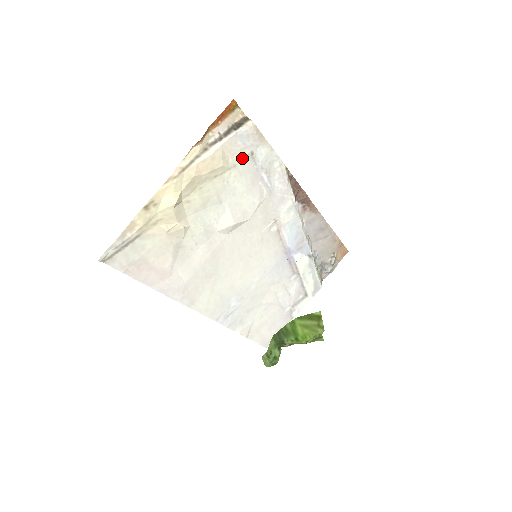
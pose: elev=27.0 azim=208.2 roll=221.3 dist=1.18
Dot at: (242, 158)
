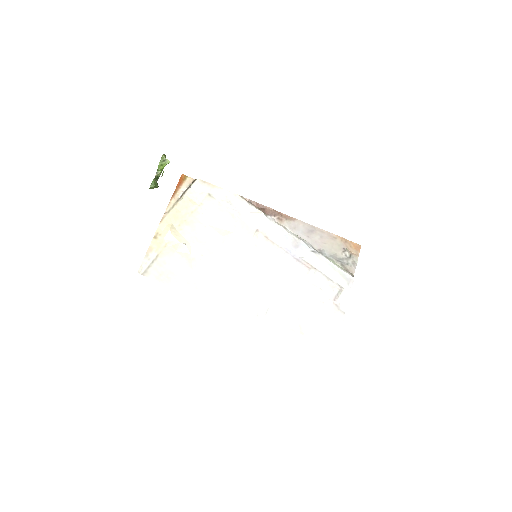
Dot at: (204, 199)
